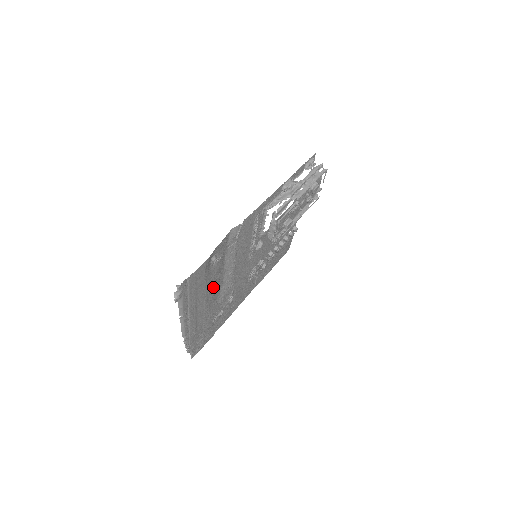
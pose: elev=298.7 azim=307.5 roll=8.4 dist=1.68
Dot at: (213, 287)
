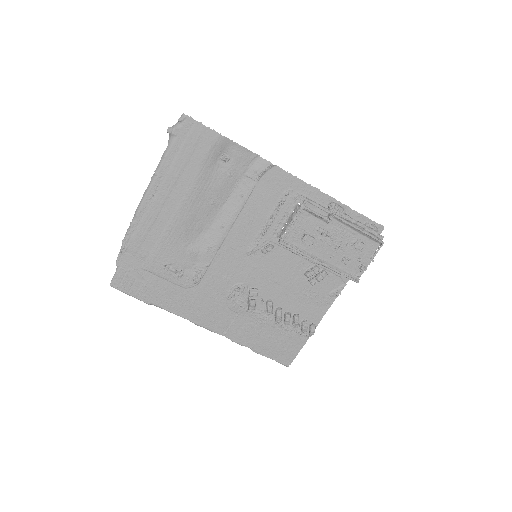
Dot at: (200, 204)
